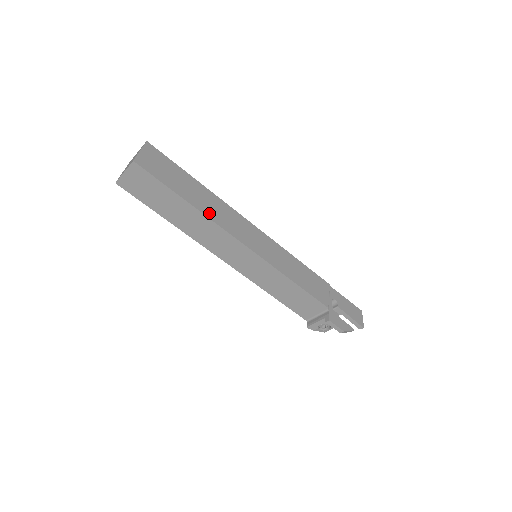
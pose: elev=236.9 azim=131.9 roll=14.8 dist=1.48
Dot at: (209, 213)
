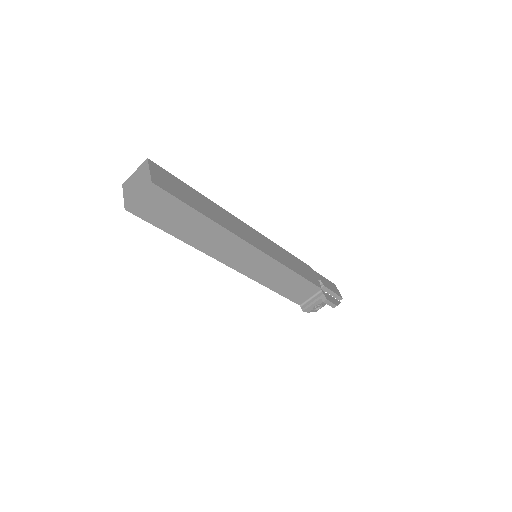
Dot at: (222, 223)
